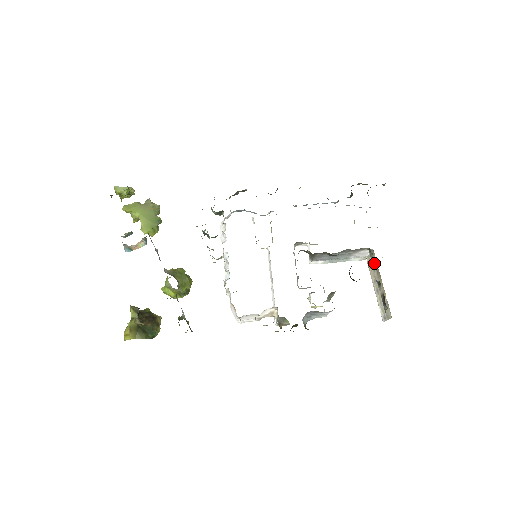
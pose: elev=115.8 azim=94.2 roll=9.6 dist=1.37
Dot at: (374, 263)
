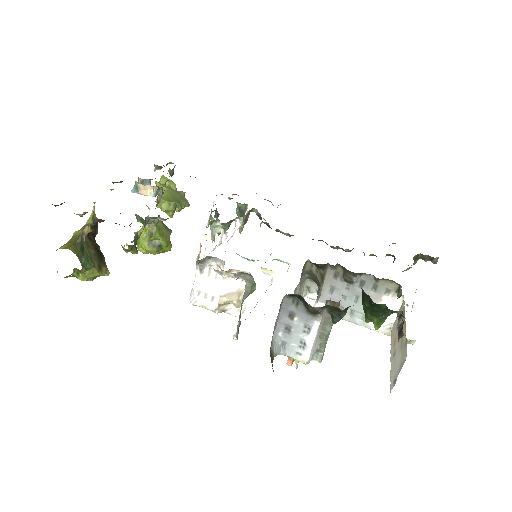
Dot at: occluded
